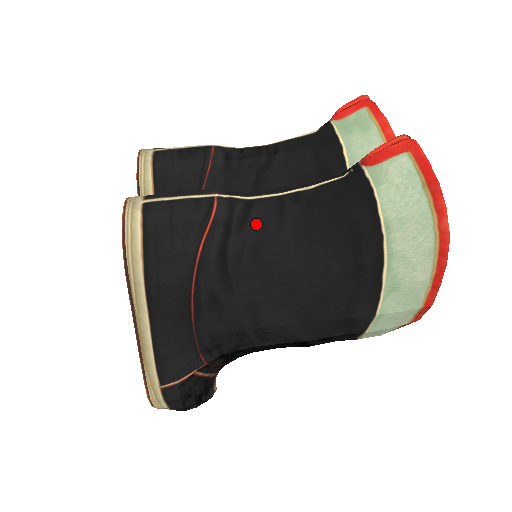
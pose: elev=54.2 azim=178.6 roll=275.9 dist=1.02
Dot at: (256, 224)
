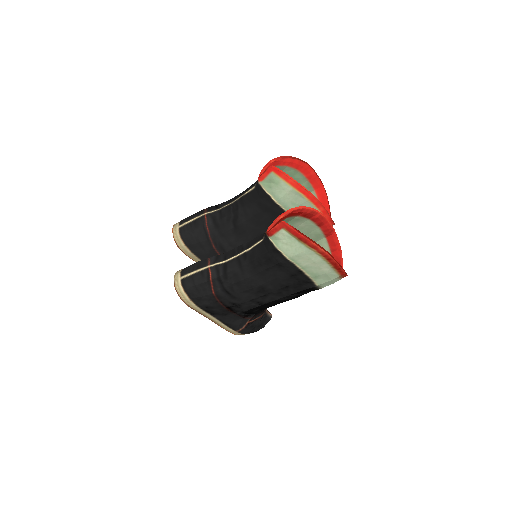
Dot at: (232, 275)
